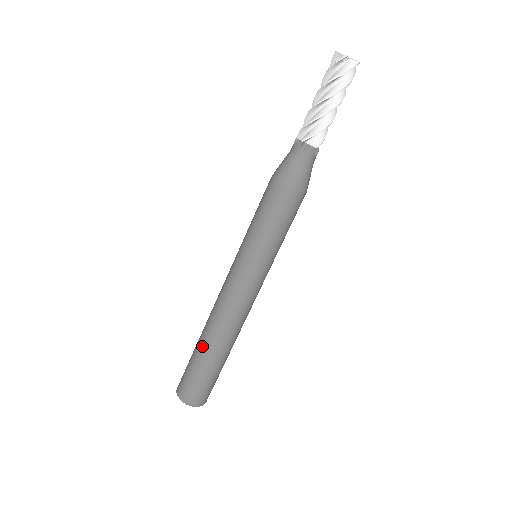
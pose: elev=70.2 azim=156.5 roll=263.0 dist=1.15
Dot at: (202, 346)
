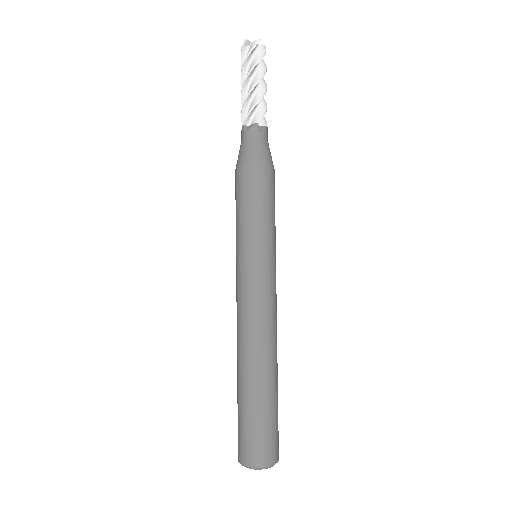
Dot at: (238, 380)
